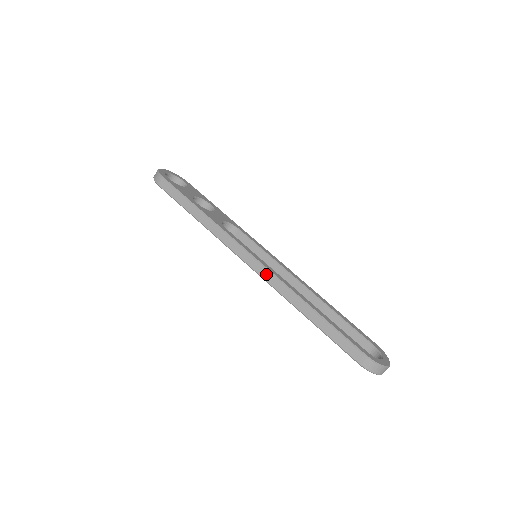
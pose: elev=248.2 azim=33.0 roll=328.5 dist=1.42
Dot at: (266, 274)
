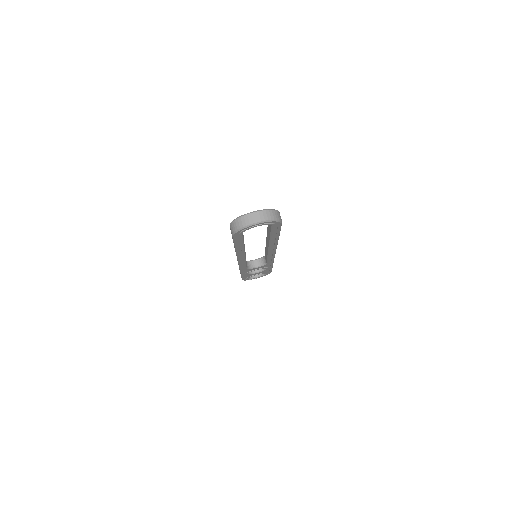
Dot at: occluded
